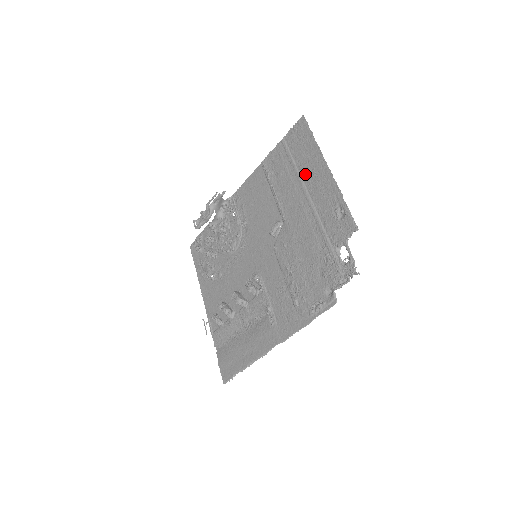
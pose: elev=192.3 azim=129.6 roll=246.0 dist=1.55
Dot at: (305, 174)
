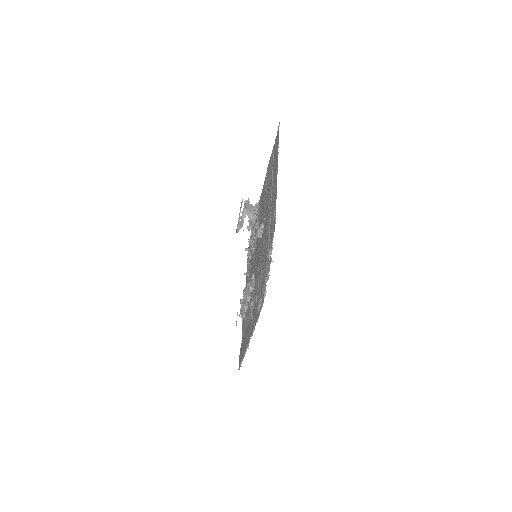
Dot at: (273, 178)
